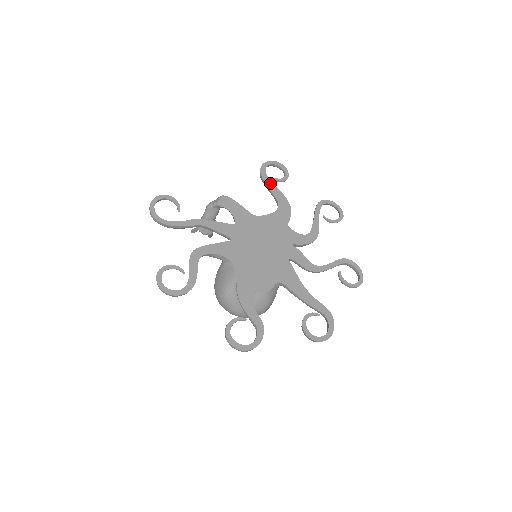
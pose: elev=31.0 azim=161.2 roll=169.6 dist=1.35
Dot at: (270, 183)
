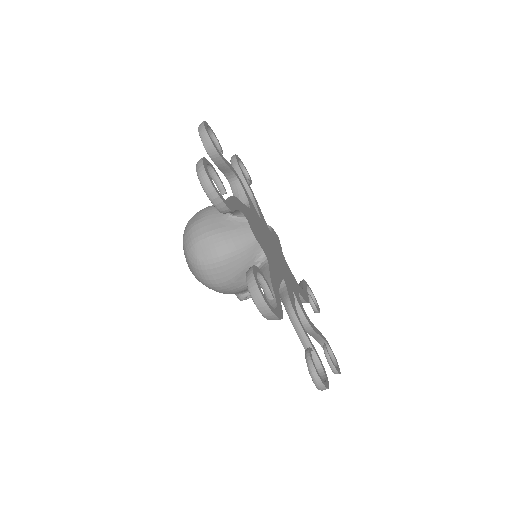
Dot at: (305, 286)
